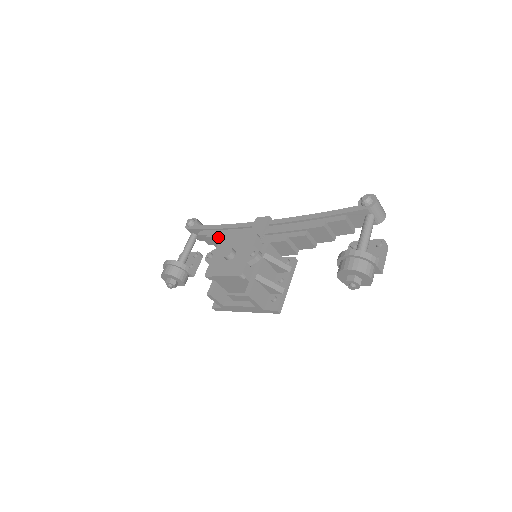
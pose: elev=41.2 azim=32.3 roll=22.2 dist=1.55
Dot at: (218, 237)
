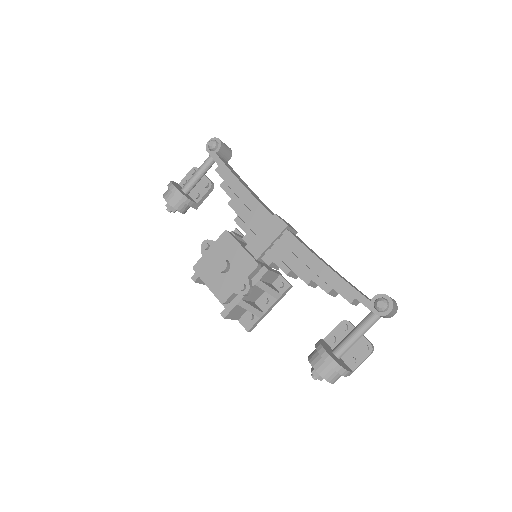
Dot at: (231, 198)
